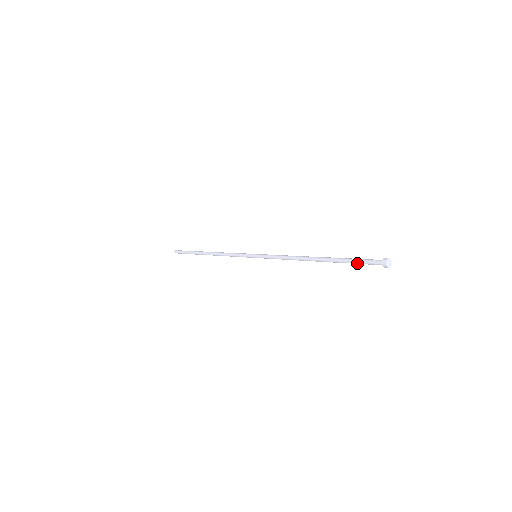
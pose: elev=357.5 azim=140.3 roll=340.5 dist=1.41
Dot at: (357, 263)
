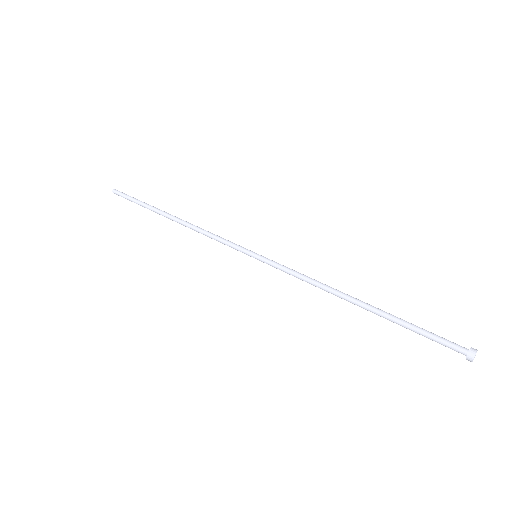
Dot at: (424, 336)
